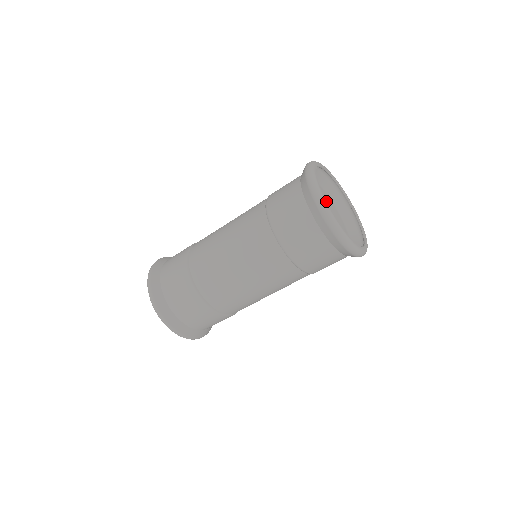
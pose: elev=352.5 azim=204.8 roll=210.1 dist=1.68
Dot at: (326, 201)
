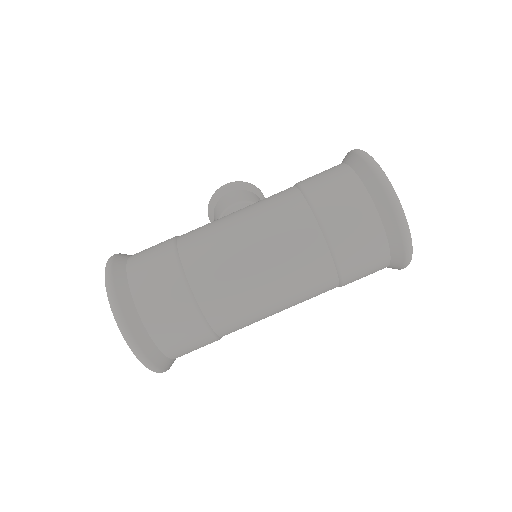
Dot at: occluded
